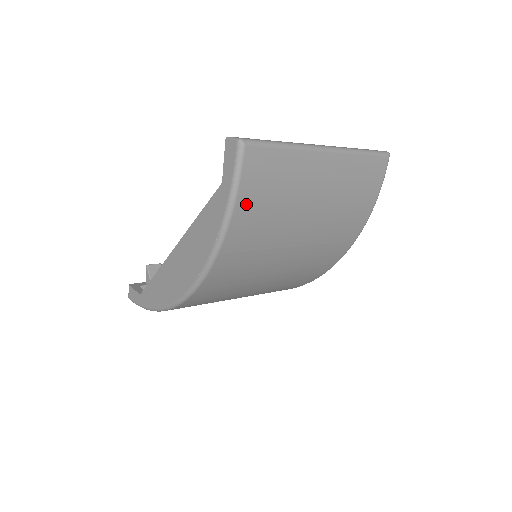
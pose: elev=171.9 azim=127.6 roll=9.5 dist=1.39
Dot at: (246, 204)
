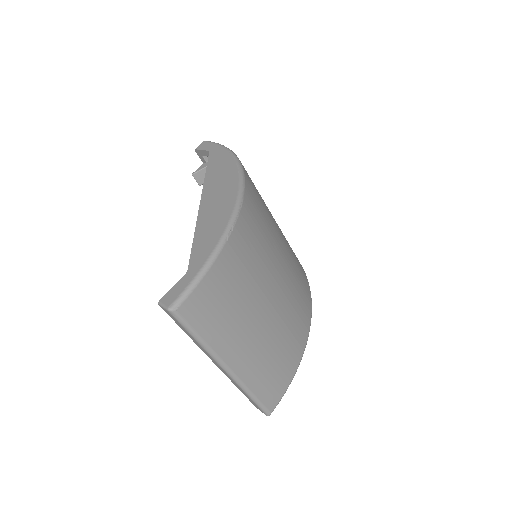
Dot at: occluded
